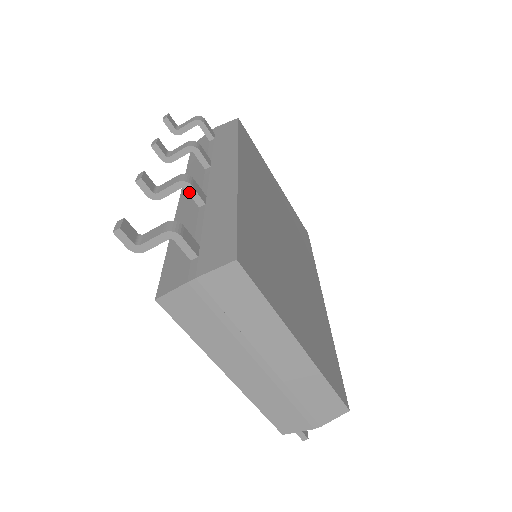
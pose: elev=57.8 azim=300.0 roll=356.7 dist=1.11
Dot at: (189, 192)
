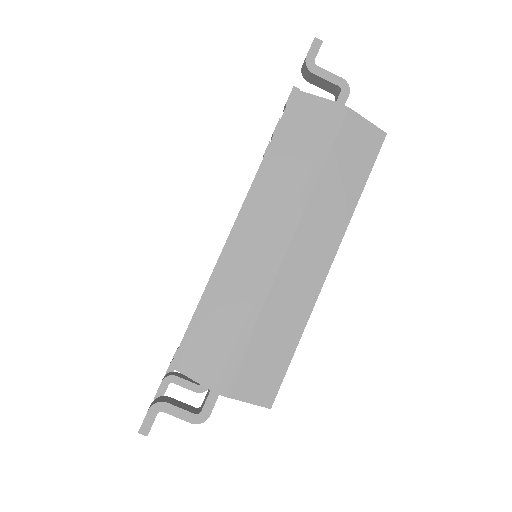
Dot at: occluded
